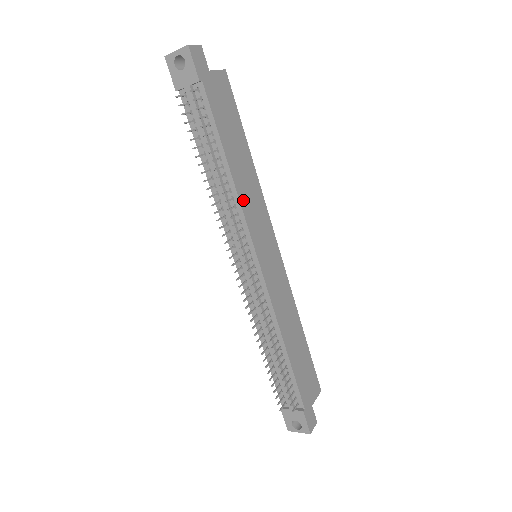
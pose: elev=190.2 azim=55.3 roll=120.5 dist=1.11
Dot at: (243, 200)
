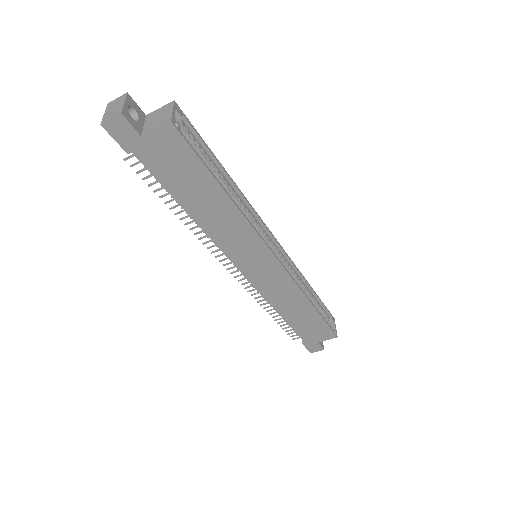
Dot at: (214, 235)
